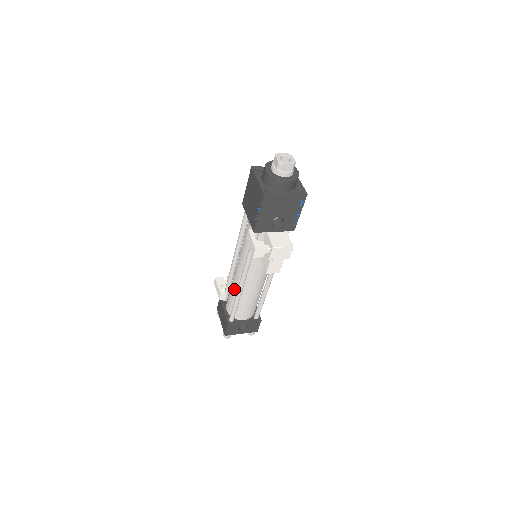
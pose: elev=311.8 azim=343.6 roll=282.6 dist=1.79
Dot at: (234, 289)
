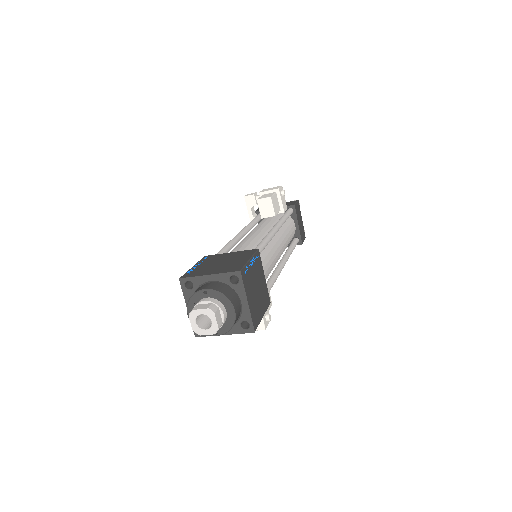
Dot at: occluded
